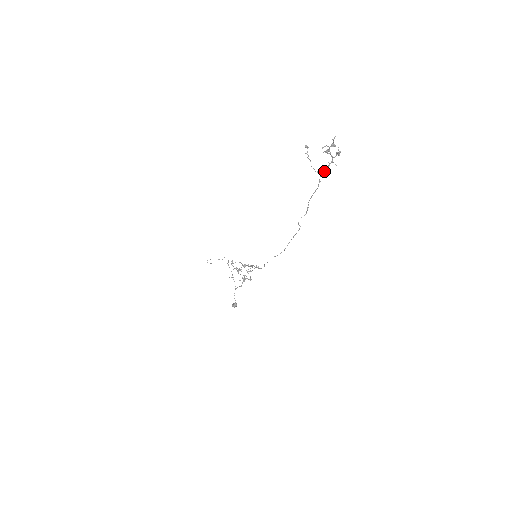
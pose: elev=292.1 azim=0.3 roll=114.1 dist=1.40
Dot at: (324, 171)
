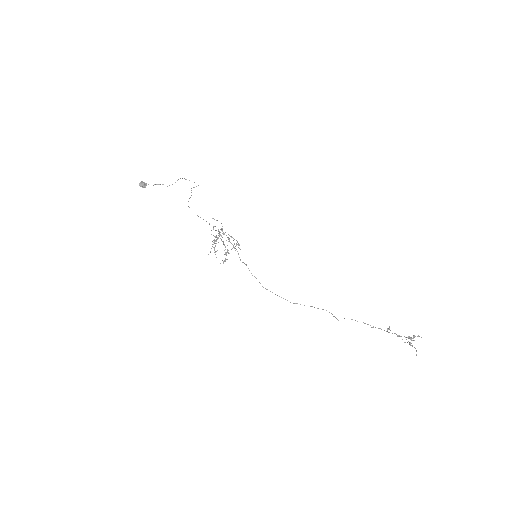
Dot at: occluded
